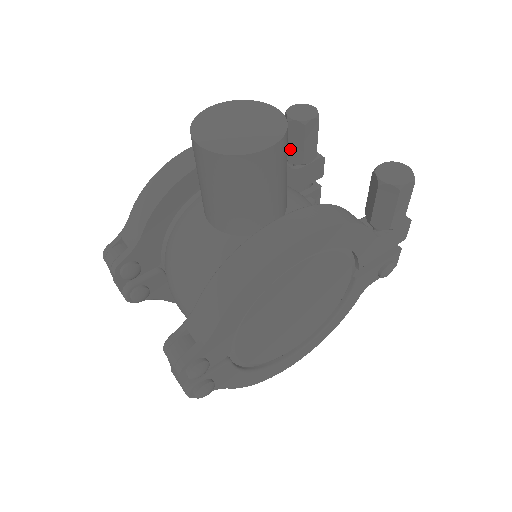
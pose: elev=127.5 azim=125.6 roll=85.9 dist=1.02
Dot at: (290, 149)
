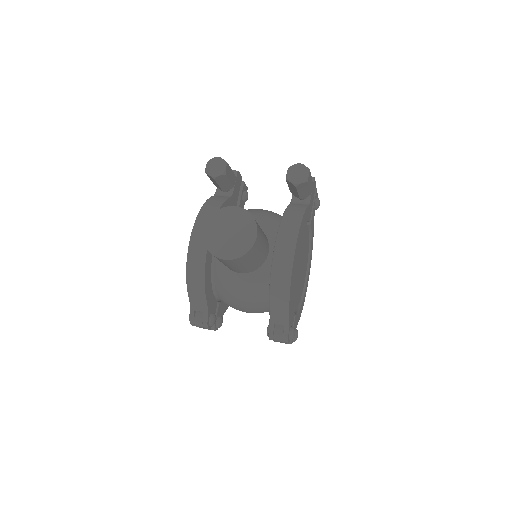
Dot at: (222, 187)
